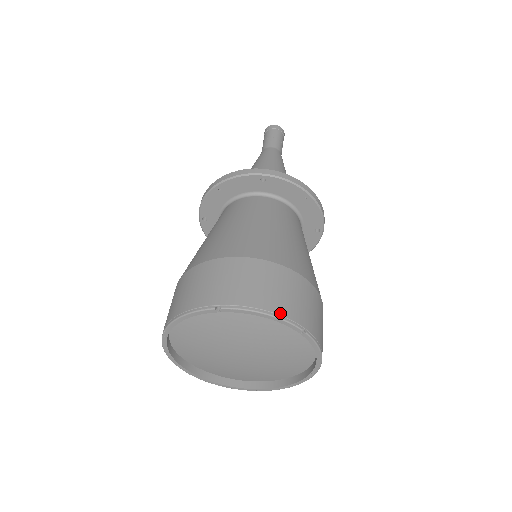
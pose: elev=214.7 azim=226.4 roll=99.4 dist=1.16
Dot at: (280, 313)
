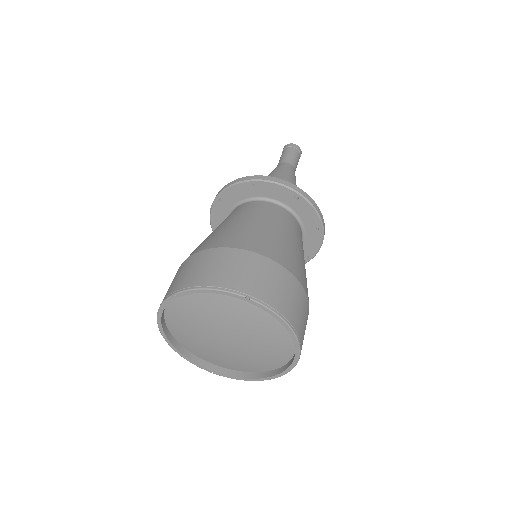
Dot at: (292, 323)
